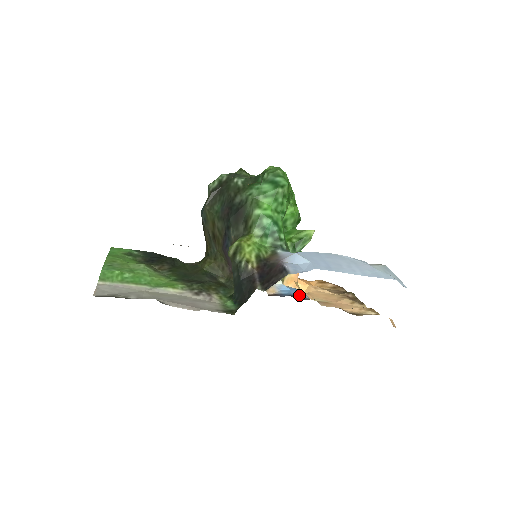
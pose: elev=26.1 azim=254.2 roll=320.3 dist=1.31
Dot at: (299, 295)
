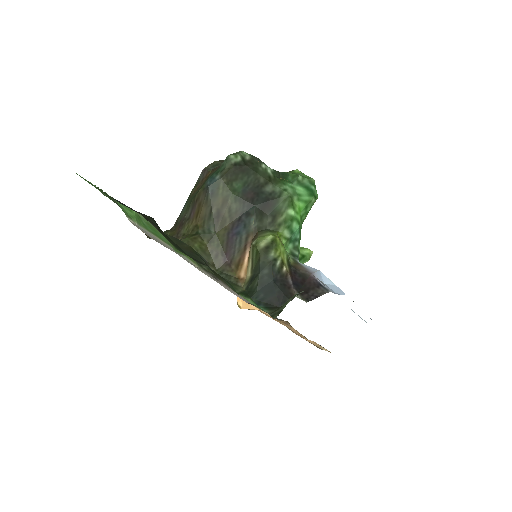
Dot at: occluded
